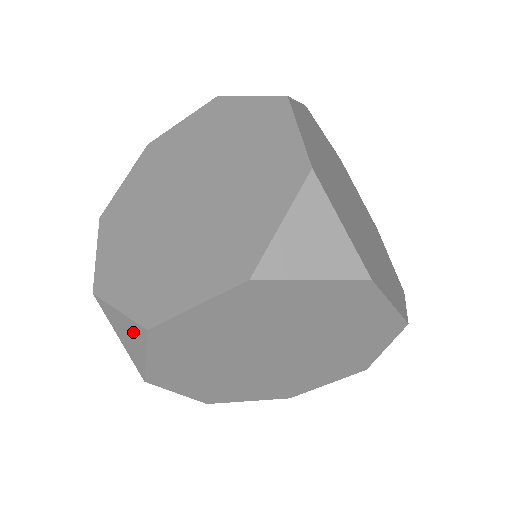
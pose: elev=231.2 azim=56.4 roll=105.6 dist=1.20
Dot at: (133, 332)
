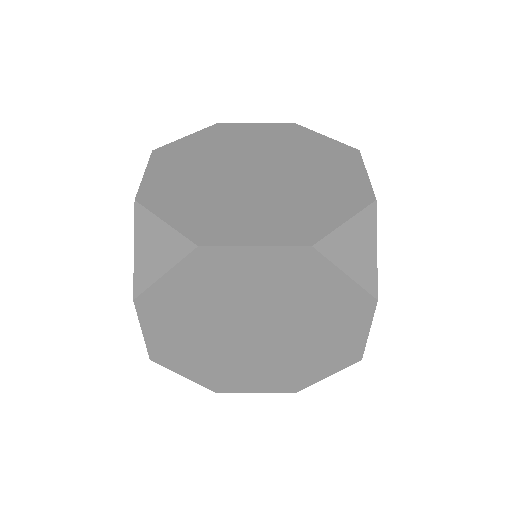
Dot at: occluded
